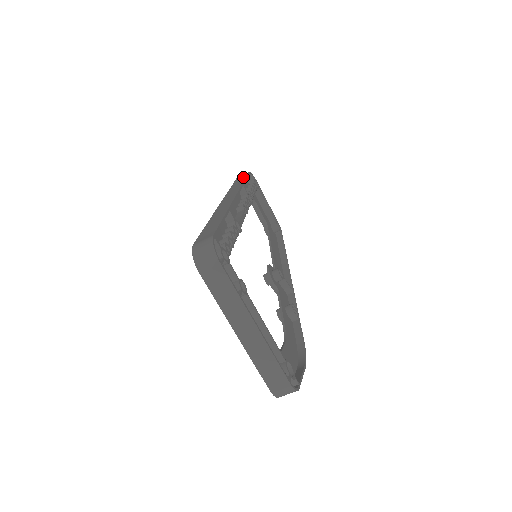
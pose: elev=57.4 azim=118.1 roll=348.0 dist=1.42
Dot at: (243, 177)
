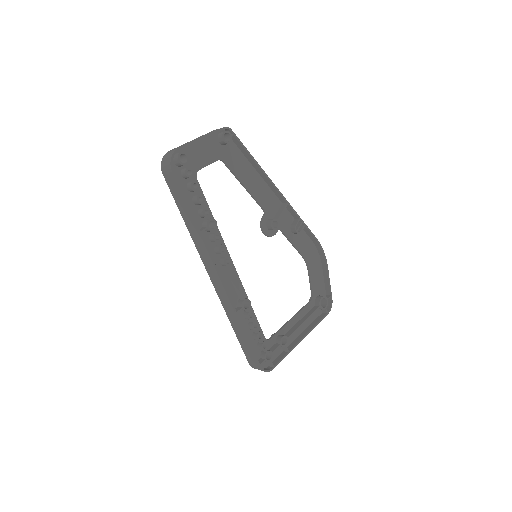
Dot at: (178, 194)
